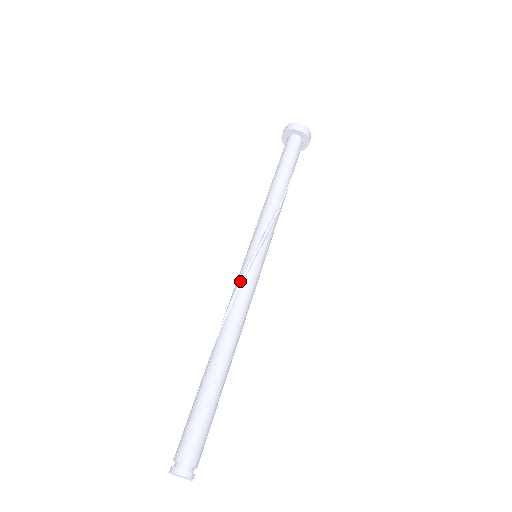
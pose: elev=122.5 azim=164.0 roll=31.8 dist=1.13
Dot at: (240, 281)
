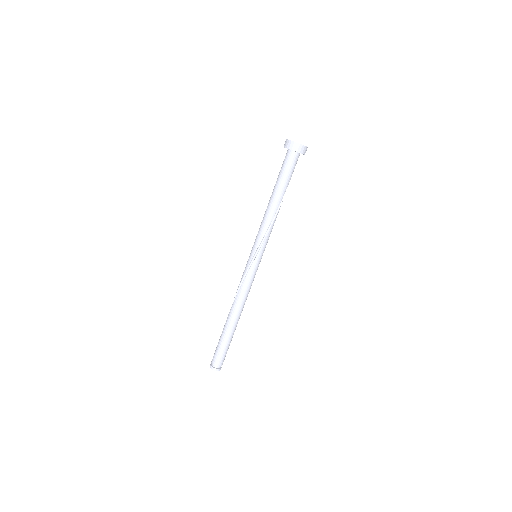
Dot at: (244, 276)
